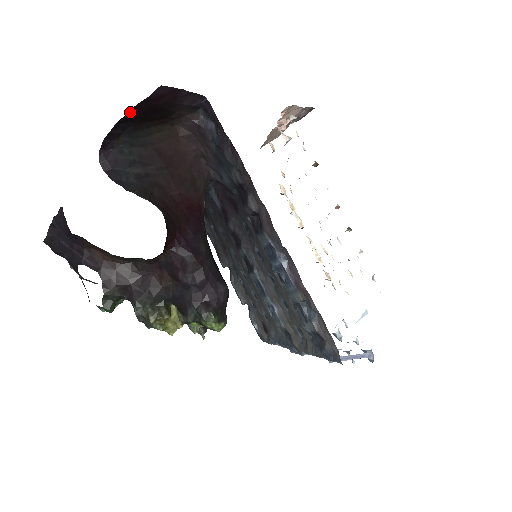
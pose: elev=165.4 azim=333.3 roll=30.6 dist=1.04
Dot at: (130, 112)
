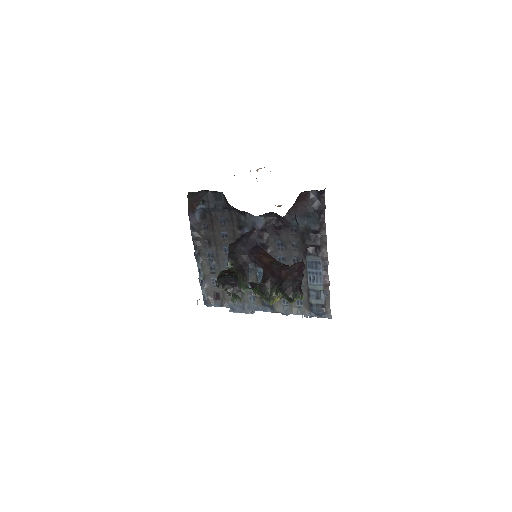
Dot at: occluded
